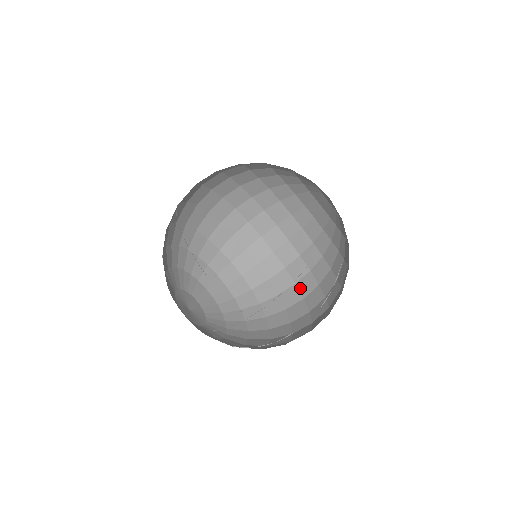
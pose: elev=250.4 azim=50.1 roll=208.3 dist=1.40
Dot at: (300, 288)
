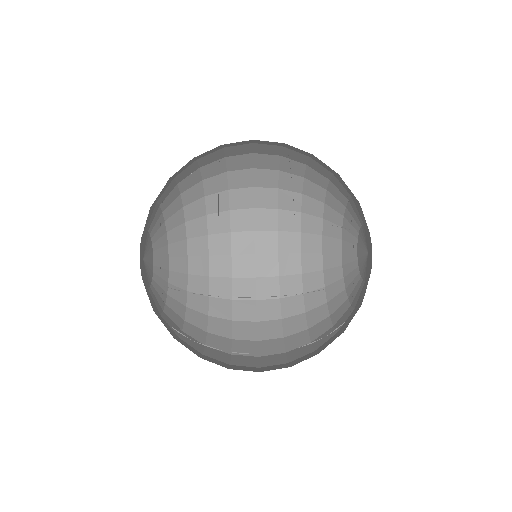
Dot at: (260, 329)
